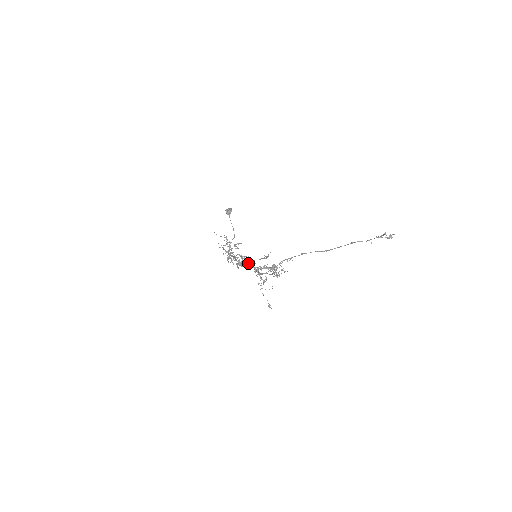
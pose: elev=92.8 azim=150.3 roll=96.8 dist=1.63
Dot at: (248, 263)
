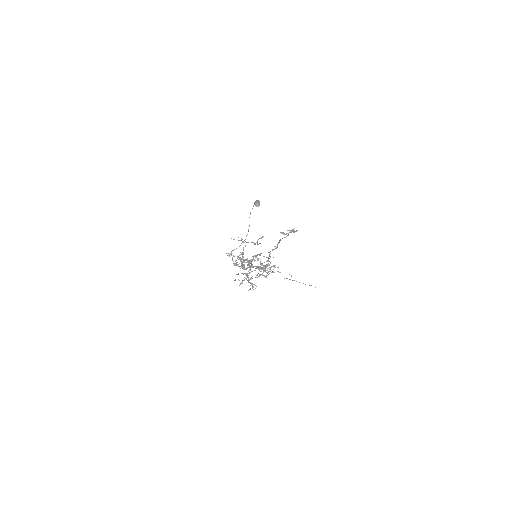
Dot at: (249, 266)
